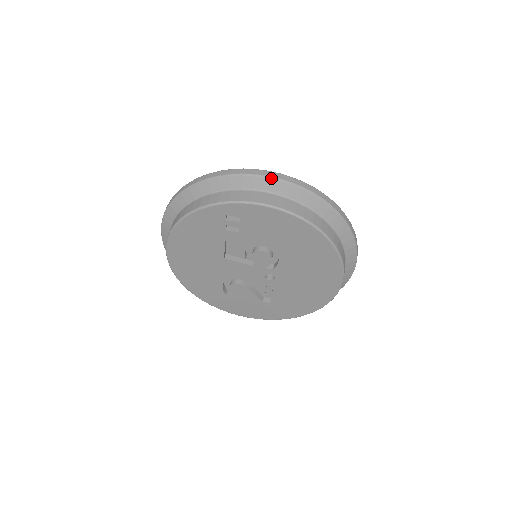
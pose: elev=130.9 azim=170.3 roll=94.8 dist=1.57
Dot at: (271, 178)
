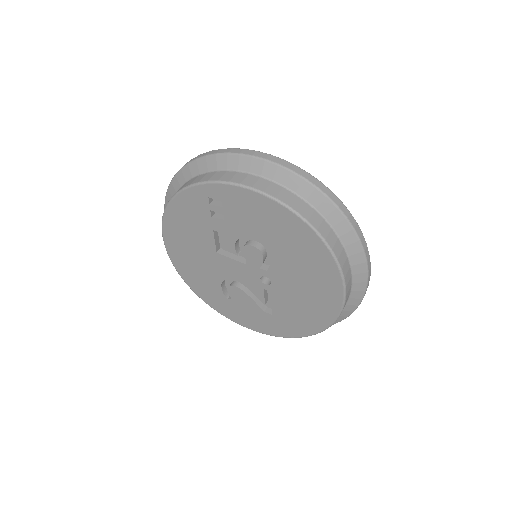
Dot at: (257, 158)
